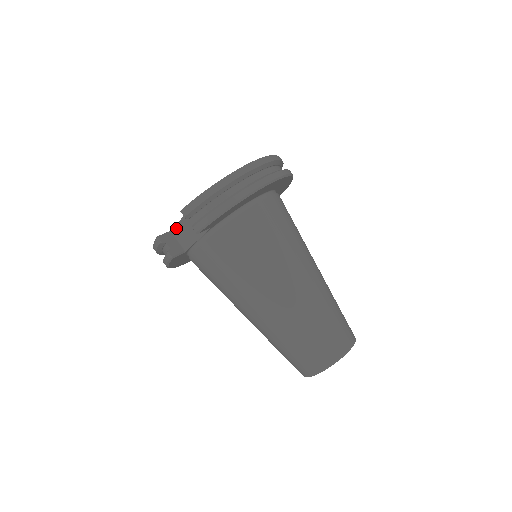
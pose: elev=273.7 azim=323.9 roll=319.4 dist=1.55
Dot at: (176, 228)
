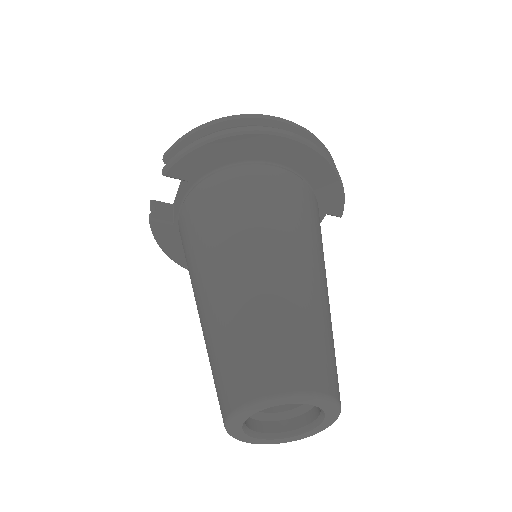
Dot at: (176, 198)
